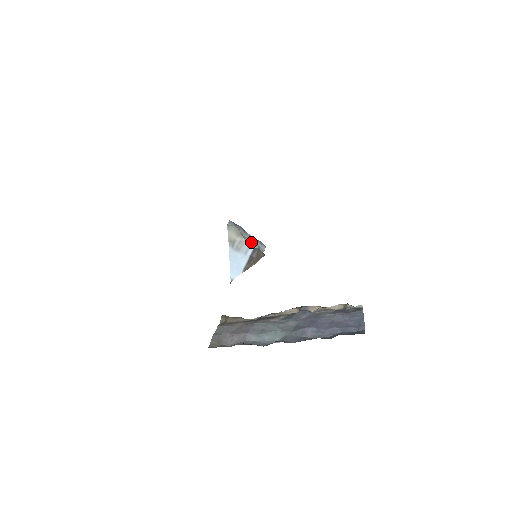
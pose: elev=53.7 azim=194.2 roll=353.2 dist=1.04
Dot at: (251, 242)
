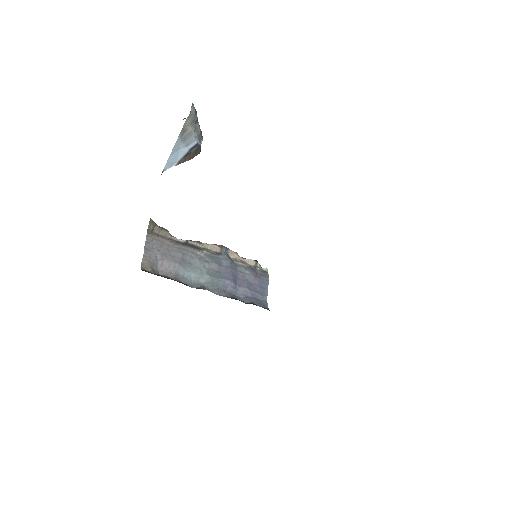
Dot at: (197, 135)
